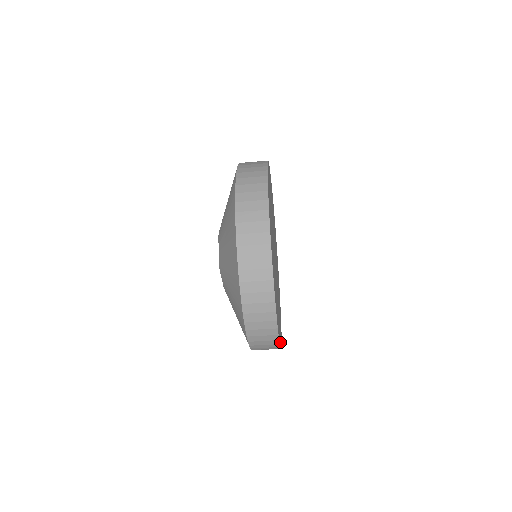
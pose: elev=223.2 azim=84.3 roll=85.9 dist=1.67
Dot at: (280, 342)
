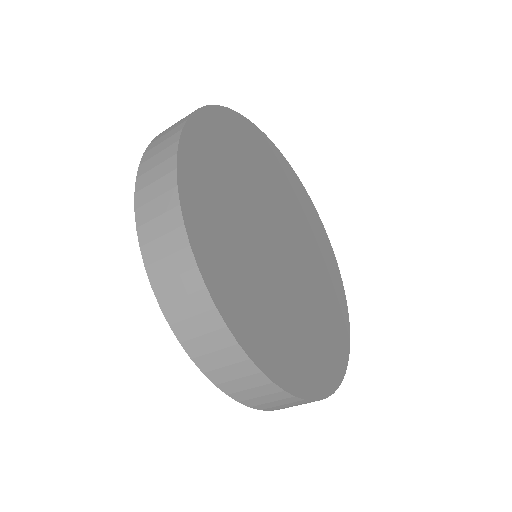
Dot at: (257, 354)
